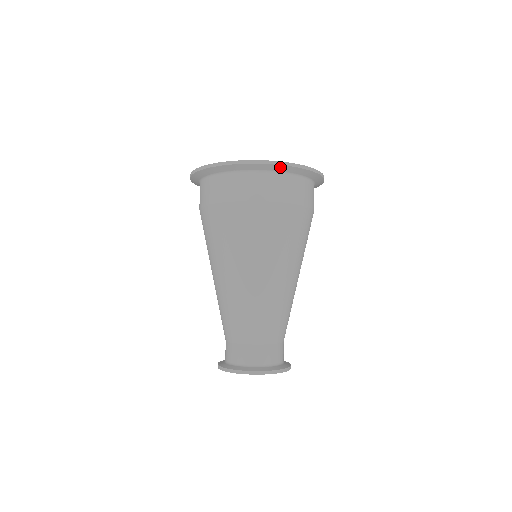
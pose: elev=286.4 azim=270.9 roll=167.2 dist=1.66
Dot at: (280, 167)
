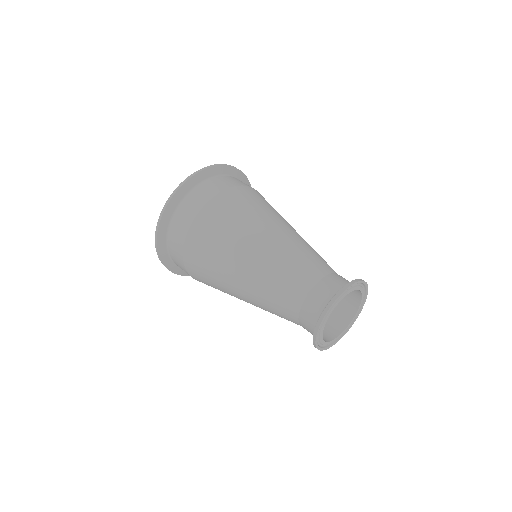
Dot at: (225, 169)
